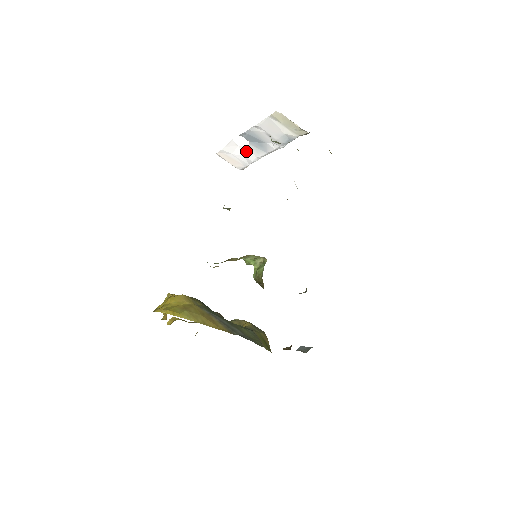
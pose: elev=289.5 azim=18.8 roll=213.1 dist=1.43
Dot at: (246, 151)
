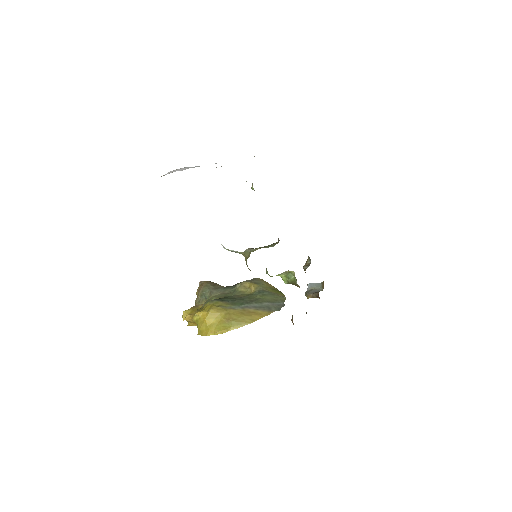
Dot at: (178, 170)
